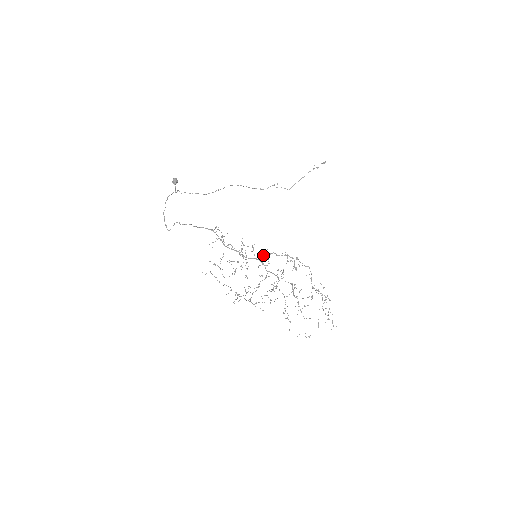
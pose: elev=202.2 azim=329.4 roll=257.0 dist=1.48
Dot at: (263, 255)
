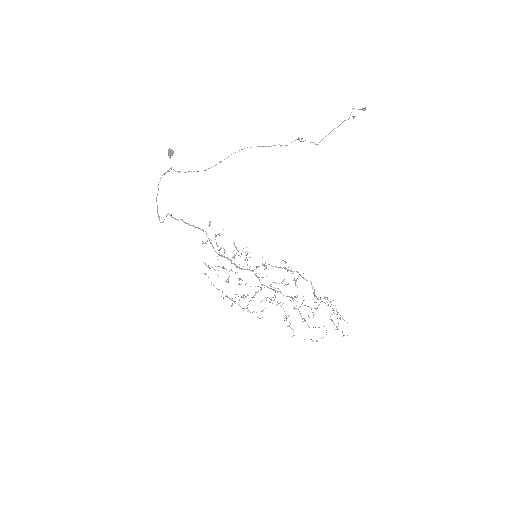
Dot at: (257, 266)
